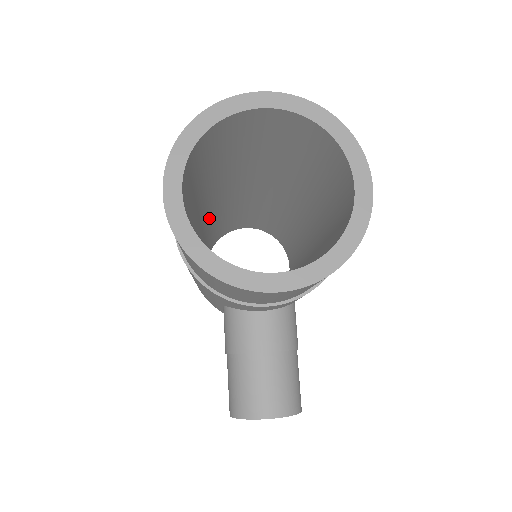
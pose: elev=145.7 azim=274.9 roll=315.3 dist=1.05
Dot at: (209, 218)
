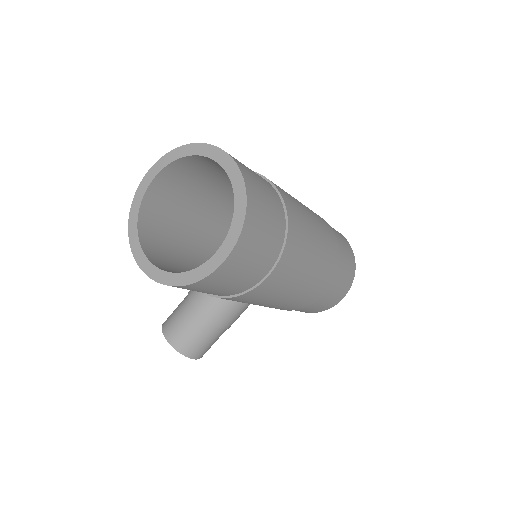
Dot at: occluded
